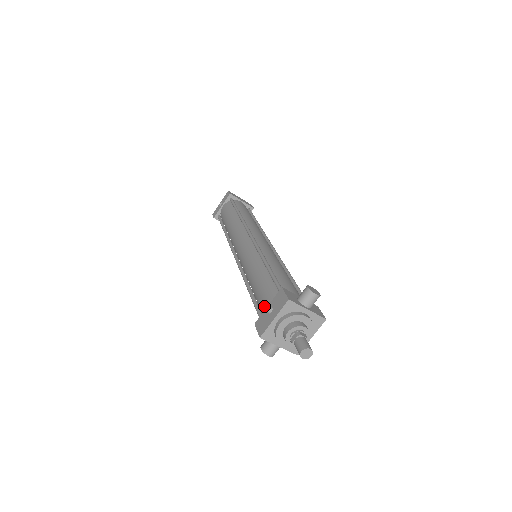
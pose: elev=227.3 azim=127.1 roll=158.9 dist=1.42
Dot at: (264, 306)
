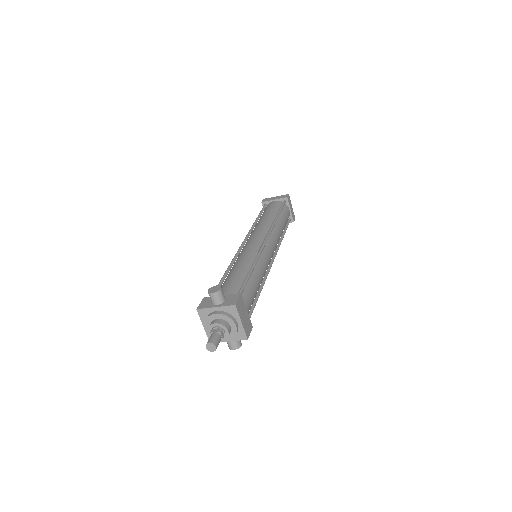
Dot at: occluded
